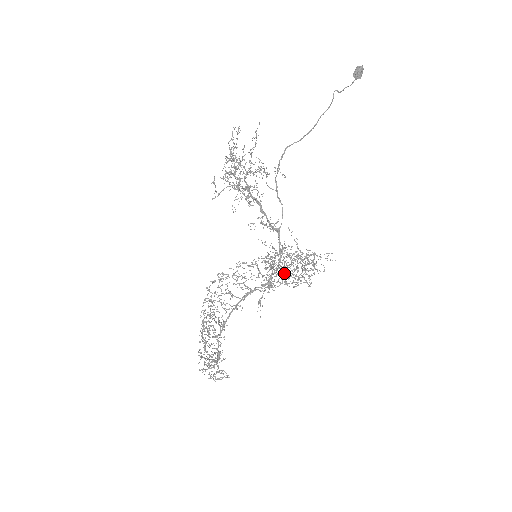
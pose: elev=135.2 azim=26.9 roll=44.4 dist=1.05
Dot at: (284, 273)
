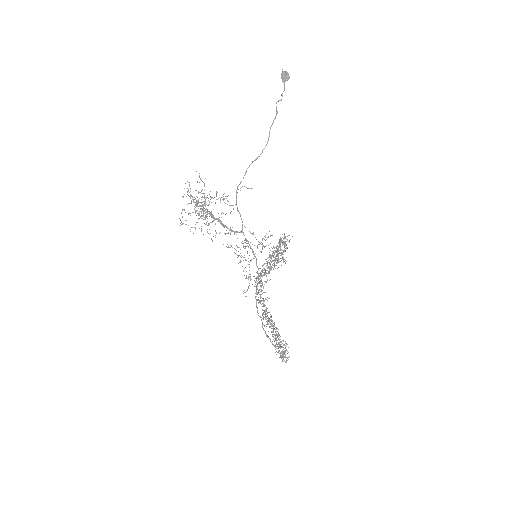
Dot at: occluded
